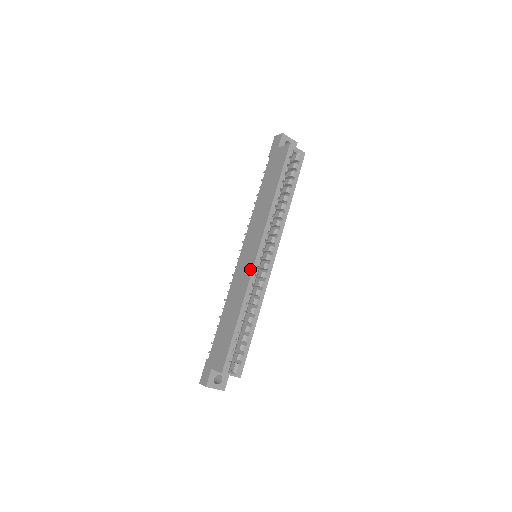
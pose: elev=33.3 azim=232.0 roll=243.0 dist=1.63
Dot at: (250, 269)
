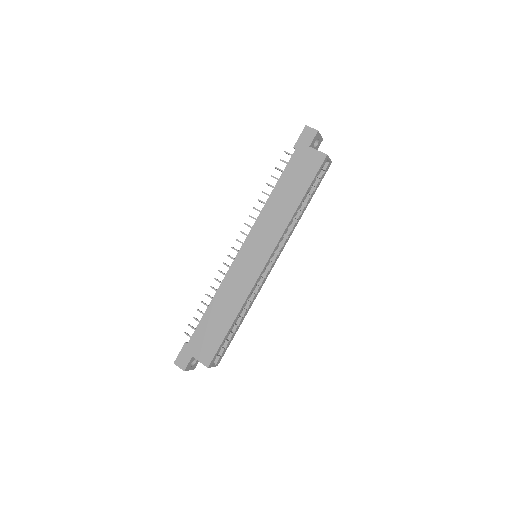
Dot at: (255, 277)
